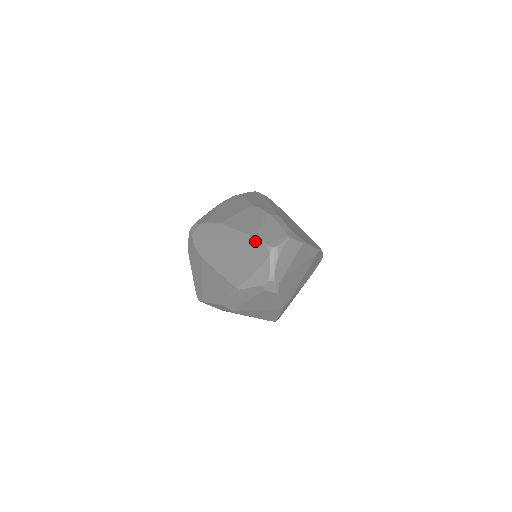
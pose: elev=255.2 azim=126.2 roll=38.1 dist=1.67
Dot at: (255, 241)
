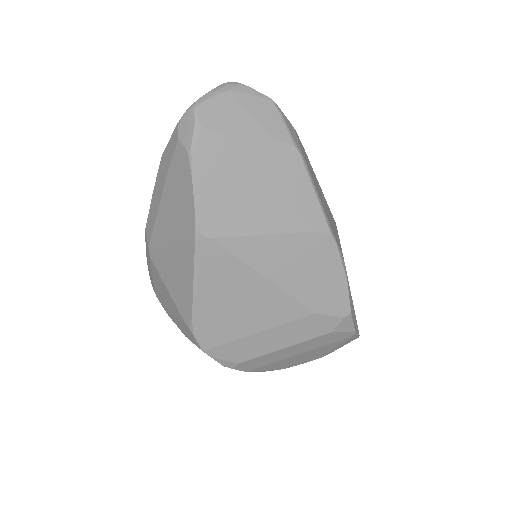
Dot at: occluded
